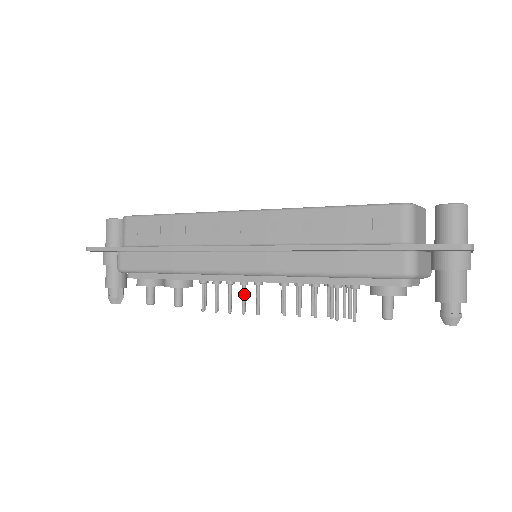
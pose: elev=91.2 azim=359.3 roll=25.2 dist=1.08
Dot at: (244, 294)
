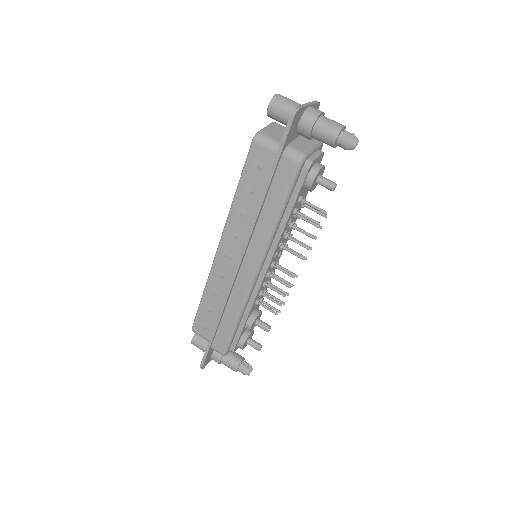
Dot at: (276, 279)
